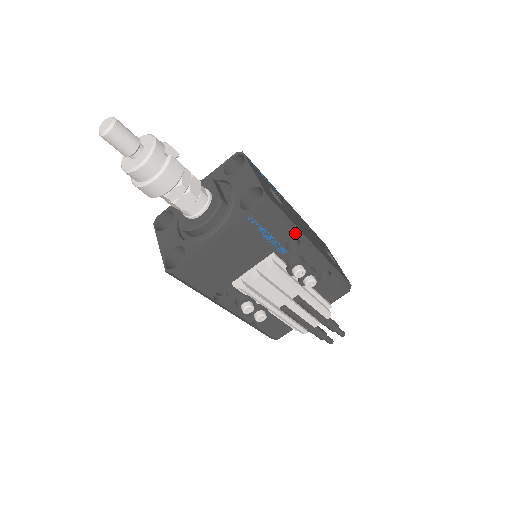
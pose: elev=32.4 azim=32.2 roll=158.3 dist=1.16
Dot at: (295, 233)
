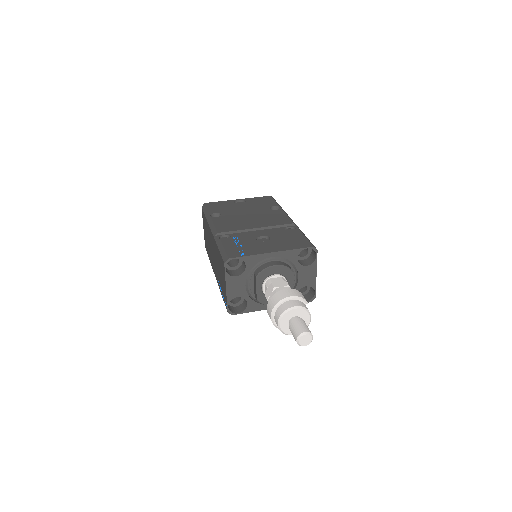
Dot at: occluded
